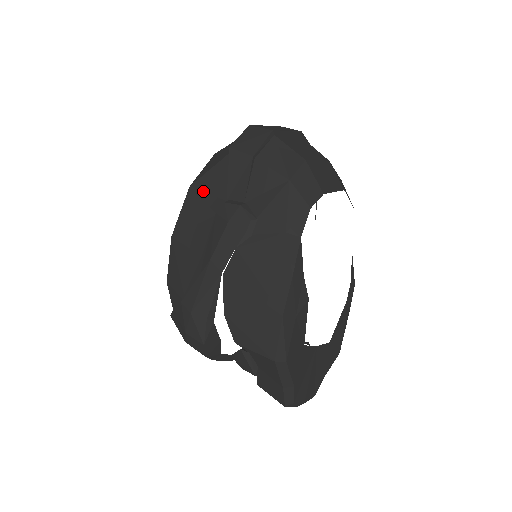
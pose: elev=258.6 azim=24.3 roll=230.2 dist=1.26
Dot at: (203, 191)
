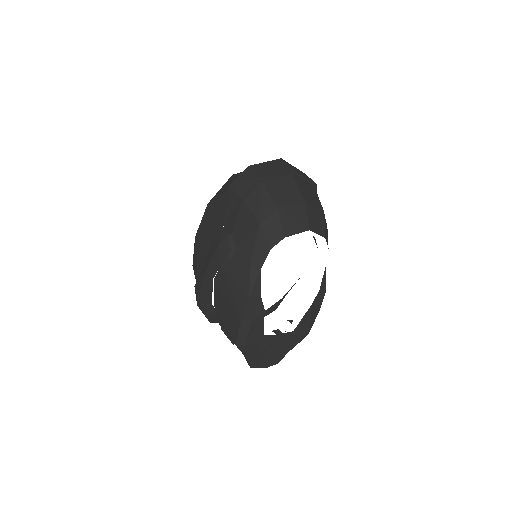
Dot at: (214, 211)
